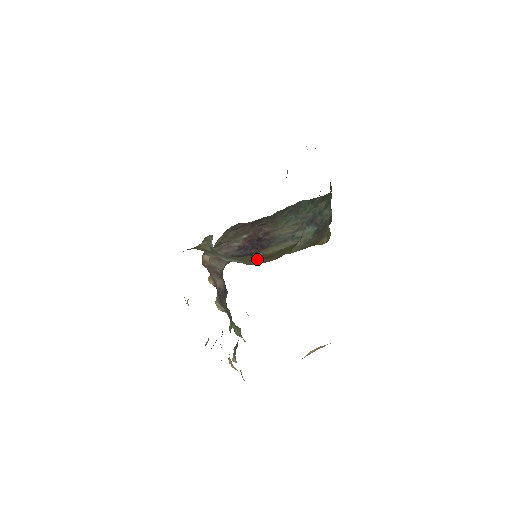
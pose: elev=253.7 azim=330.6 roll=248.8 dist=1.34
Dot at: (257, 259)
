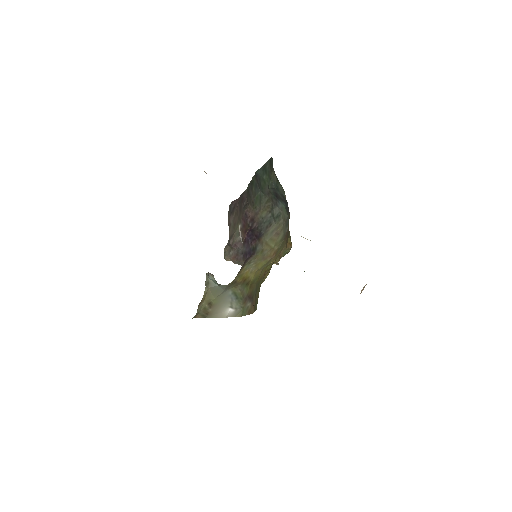
Dot at: (247, 297)
